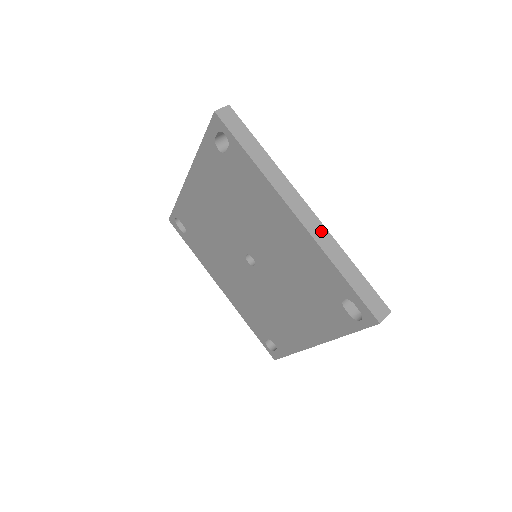
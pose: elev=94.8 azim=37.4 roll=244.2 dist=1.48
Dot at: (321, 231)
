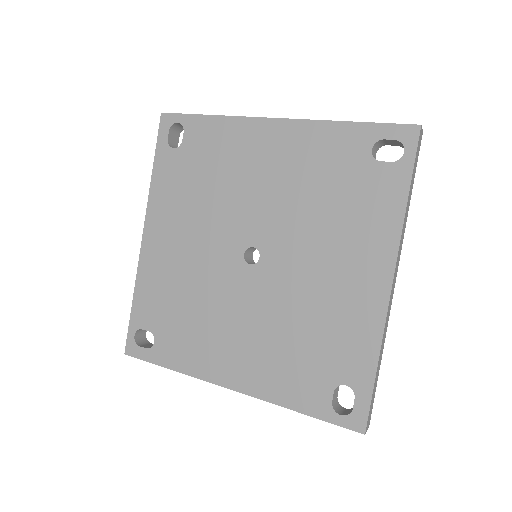
Dot at: (389, 313)
